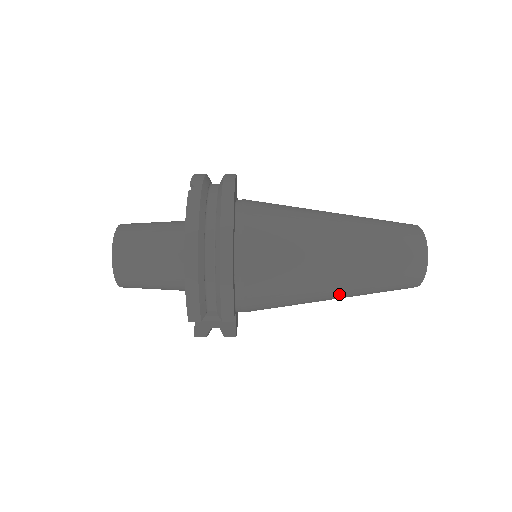
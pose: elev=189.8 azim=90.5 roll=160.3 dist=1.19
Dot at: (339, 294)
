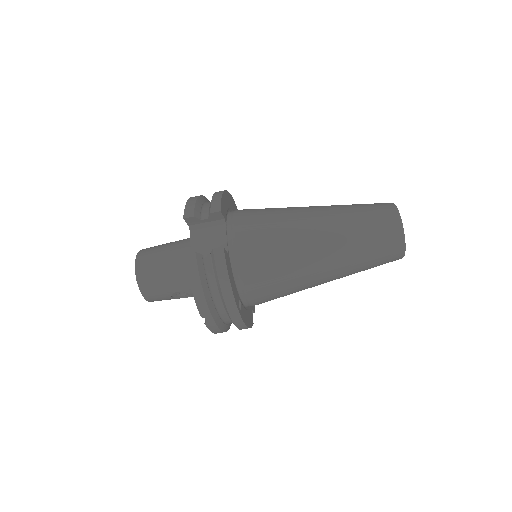
Dot at: (322, 225)
